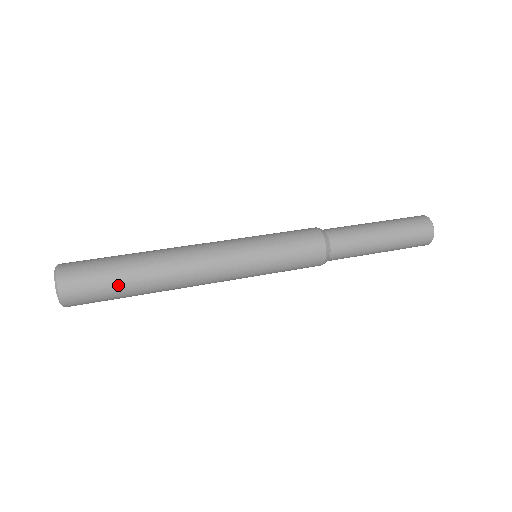
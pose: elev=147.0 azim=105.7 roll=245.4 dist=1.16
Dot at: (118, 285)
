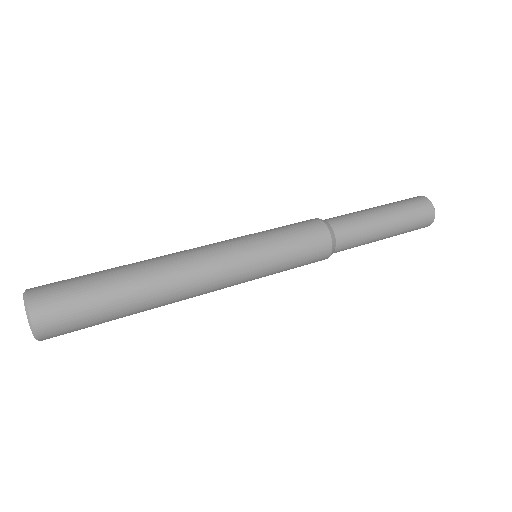
Dot at: (99, 284)
